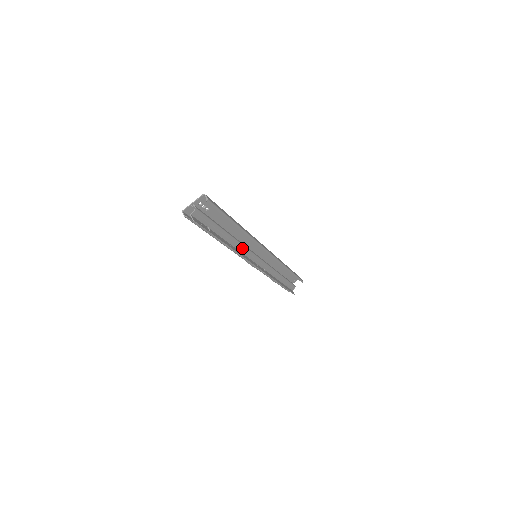
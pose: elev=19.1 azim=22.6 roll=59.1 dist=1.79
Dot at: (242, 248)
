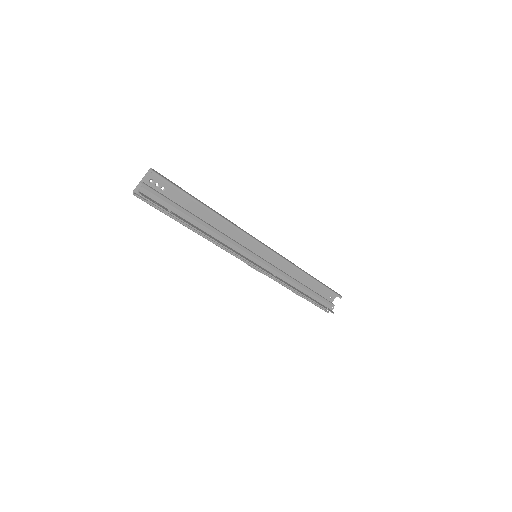
Dot at: (229, 241)
